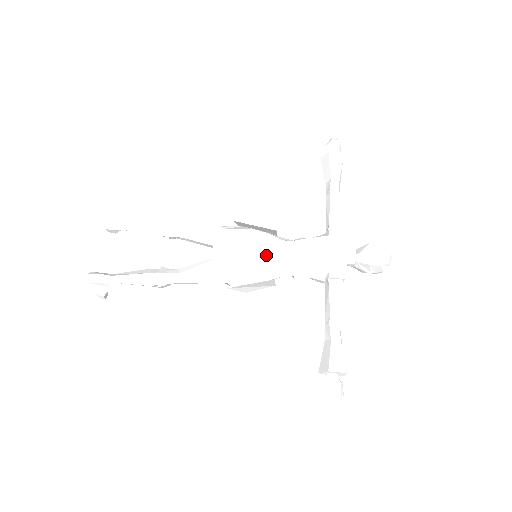
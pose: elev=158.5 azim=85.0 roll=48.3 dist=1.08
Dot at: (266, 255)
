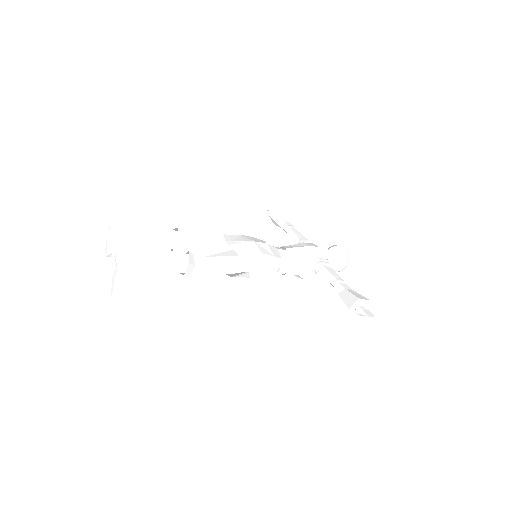
Dot at: (269, 247)
